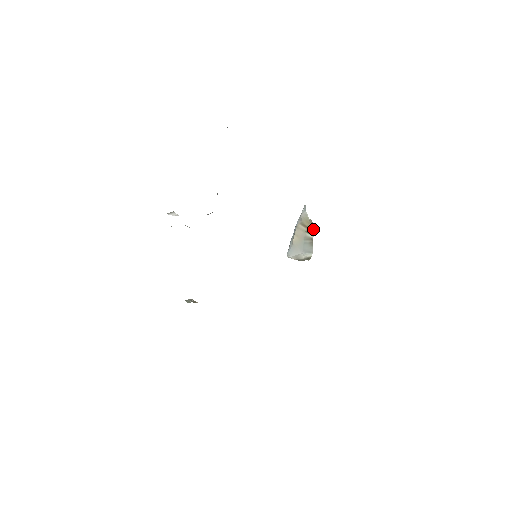
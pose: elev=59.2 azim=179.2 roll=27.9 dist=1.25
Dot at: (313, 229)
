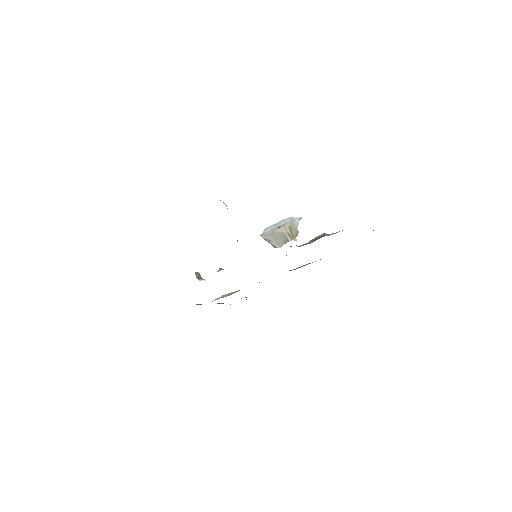
Dot at: (295, 237)
